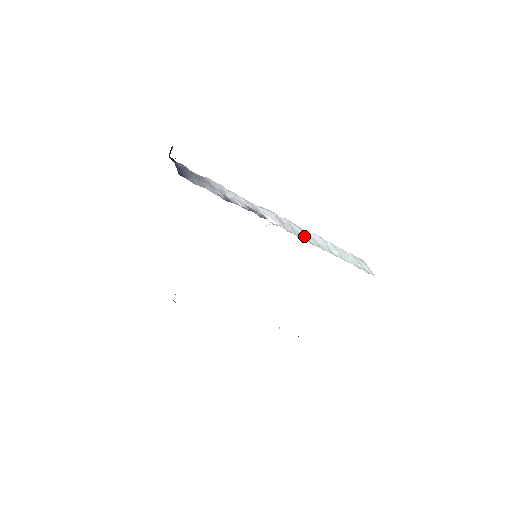
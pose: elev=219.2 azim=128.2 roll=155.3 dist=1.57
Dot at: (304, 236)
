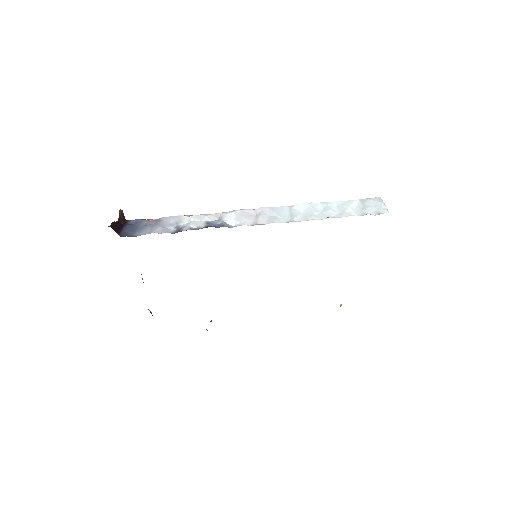
Dot at: (278, 218)
